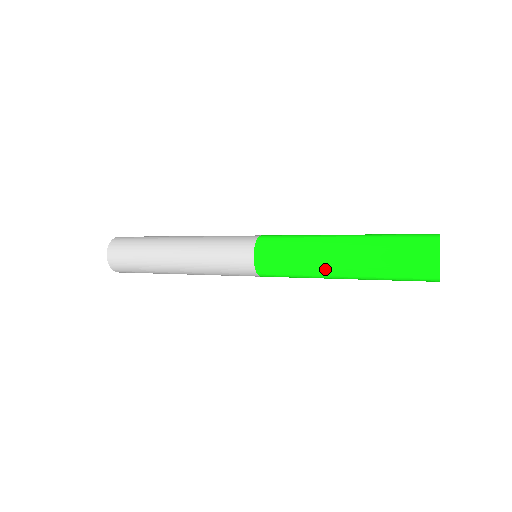
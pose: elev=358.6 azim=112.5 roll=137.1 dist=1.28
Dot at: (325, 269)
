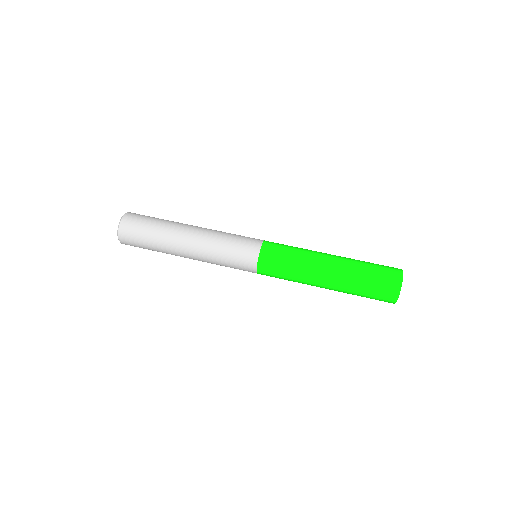
Dot at: (315, 278)
